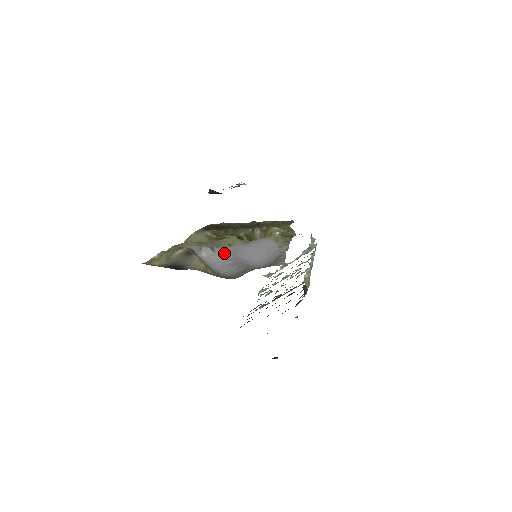
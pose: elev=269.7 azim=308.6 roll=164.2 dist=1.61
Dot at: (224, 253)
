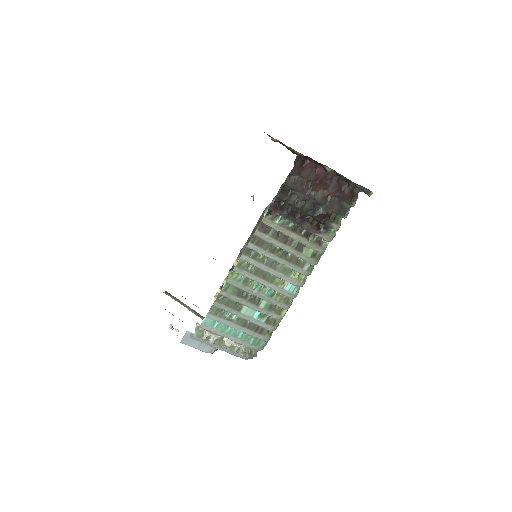
Dot at: occluded
